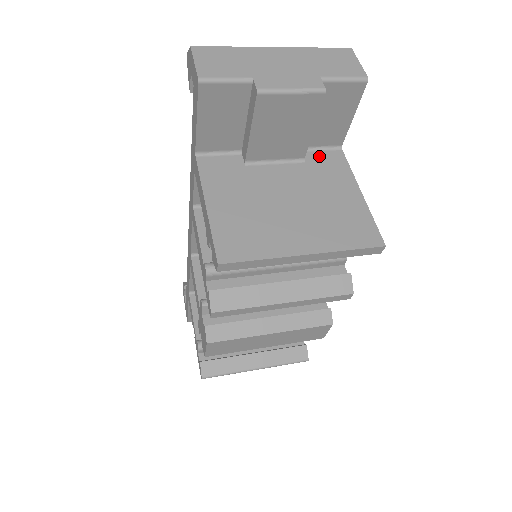
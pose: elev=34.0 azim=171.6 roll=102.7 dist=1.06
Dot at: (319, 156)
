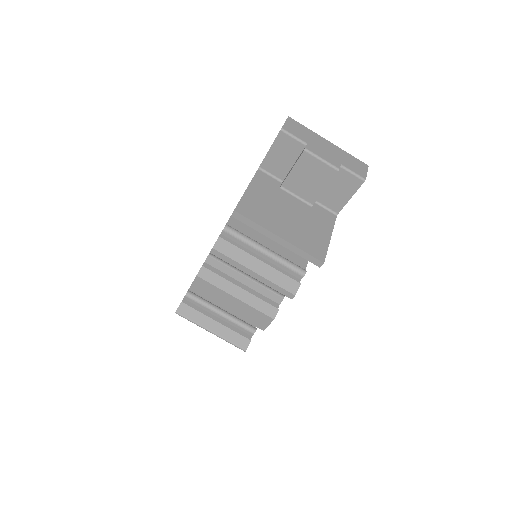
Dot at: (322, 210)
